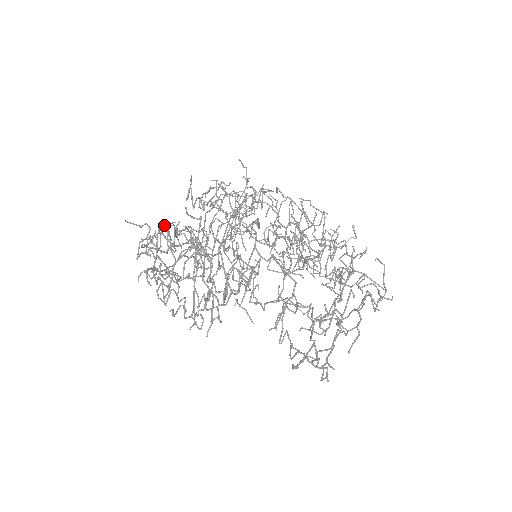
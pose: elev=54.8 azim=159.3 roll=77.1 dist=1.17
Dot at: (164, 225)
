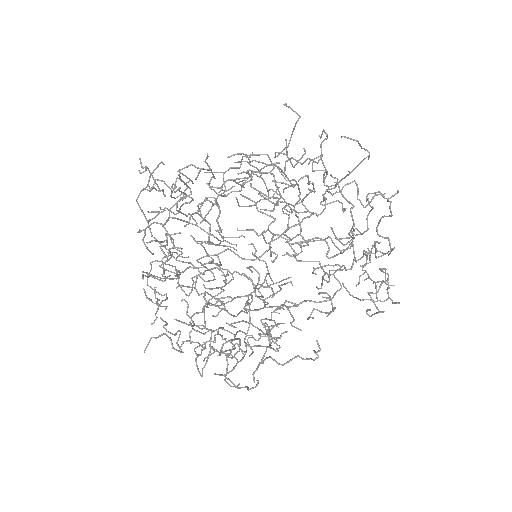
Dot at: (143, 288)
